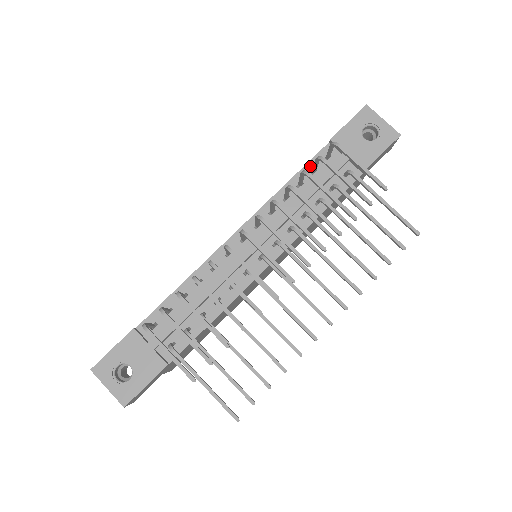
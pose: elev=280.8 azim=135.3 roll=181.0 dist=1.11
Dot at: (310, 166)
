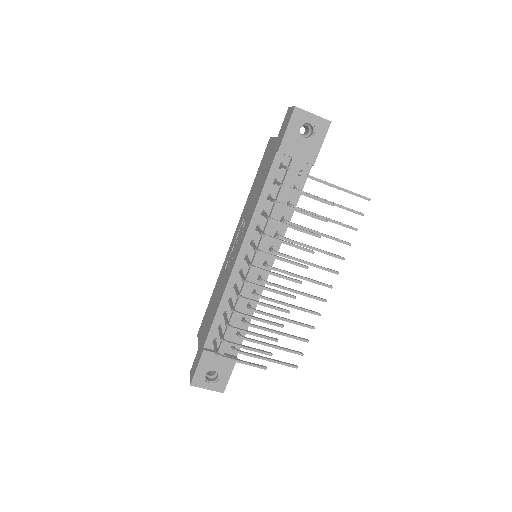
Dot at: (270, 178)
